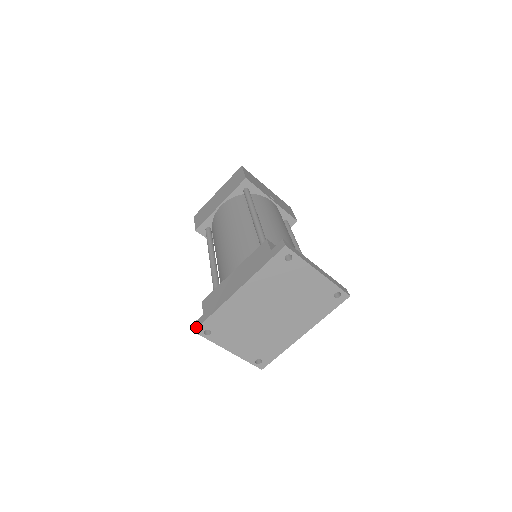
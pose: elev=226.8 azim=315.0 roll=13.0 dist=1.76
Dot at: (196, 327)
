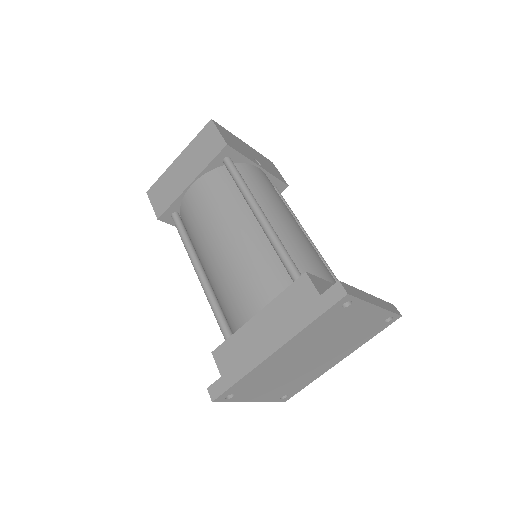
Dot at: (215, 396)
